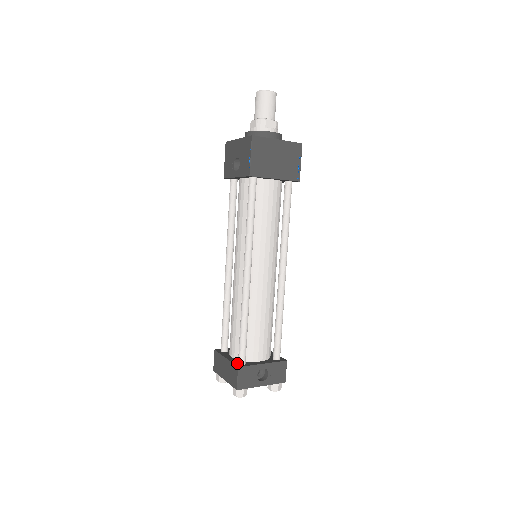
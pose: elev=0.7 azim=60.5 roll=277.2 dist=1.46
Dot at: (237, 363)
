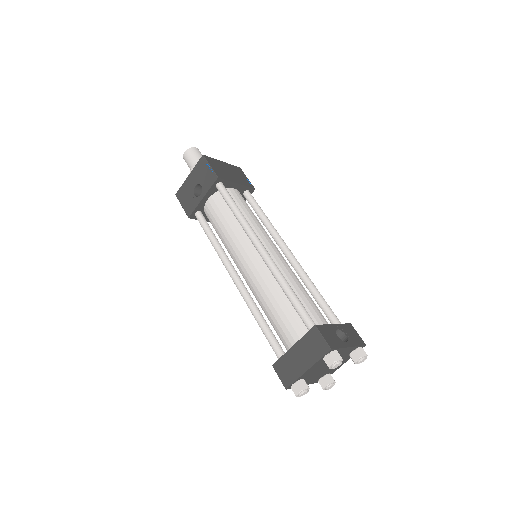
Dot at: (310, 331)
